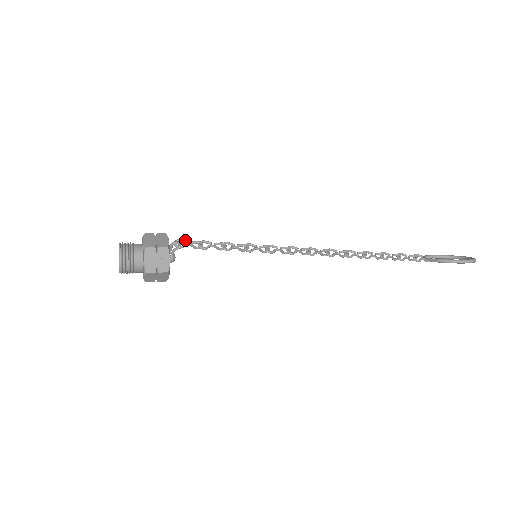
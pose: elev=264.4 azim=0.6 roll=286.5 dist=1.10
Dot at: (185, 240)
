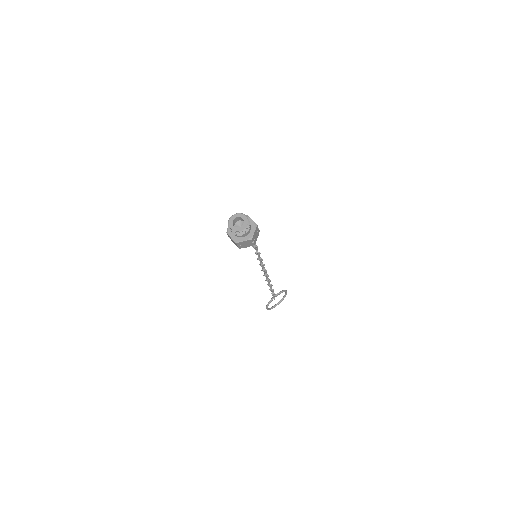
Dot at: occluded
